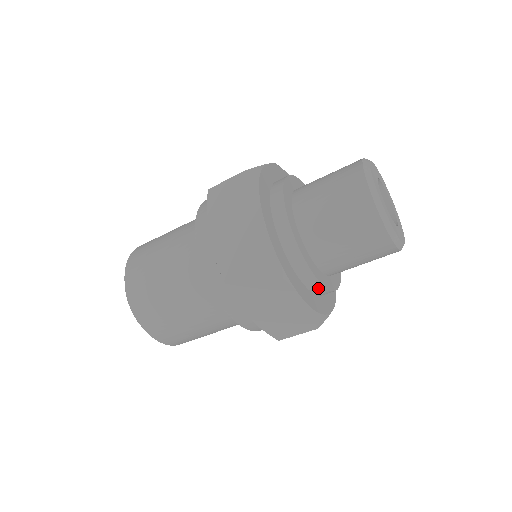
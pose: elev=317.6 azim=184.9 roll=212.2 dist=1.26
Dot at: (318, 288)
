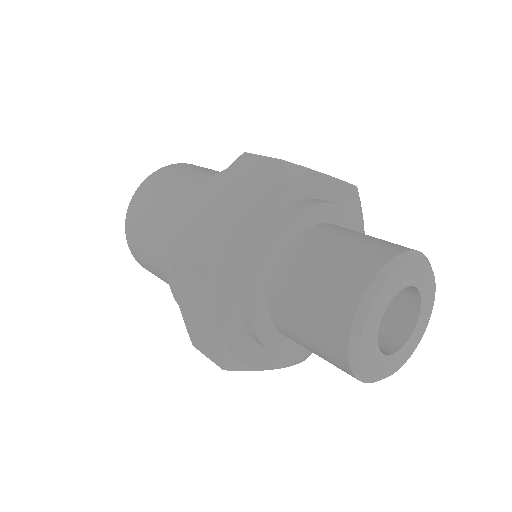
Dot at: (254, 335)
